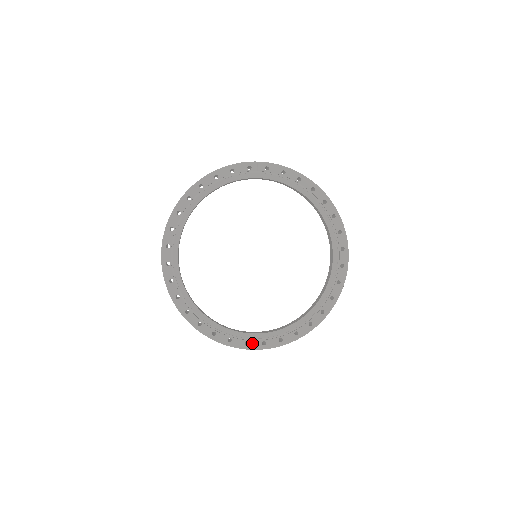
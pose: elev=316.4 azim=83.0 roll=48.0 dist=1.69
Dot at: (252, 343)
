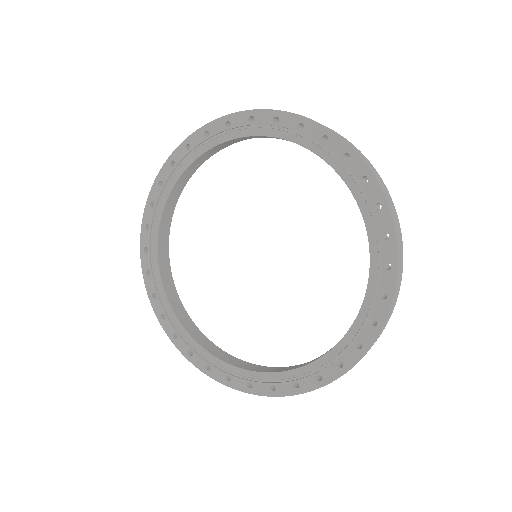
Dot at: (196, 357)
